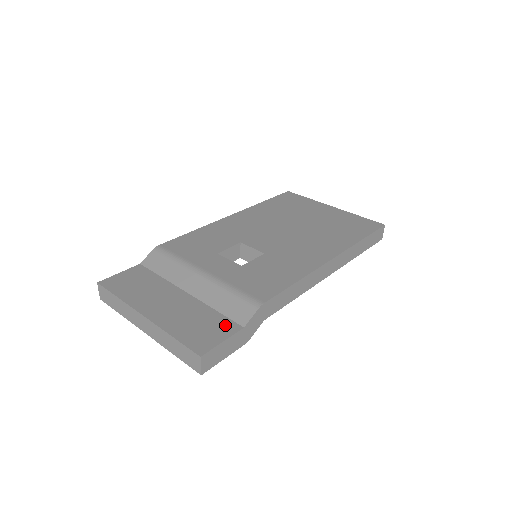
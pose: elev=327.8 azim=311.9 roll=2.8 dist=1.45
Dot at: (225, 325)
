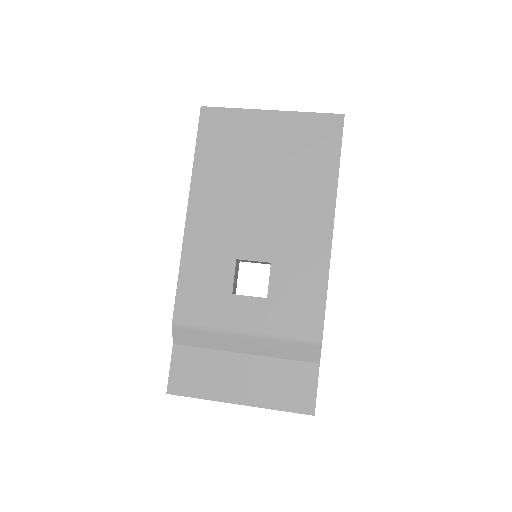
Dot at: (305, 371)
